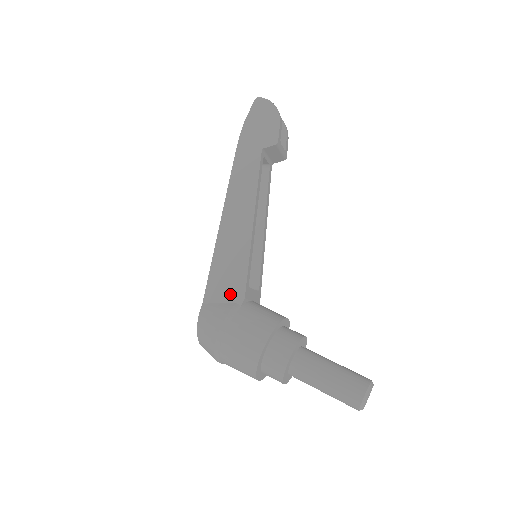
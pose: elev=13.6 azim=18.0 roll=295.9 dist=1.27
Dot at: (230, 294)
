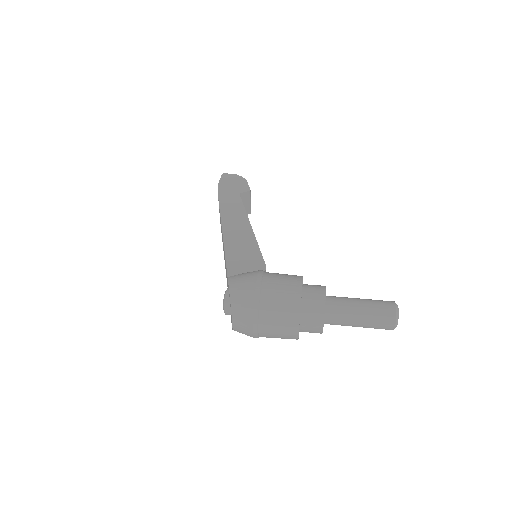
Dot at: (251, 266)
